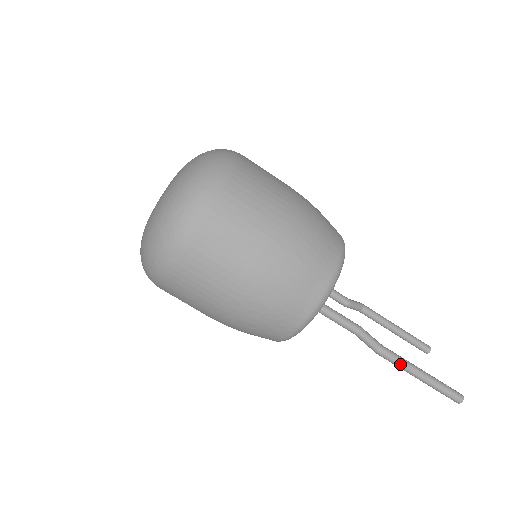
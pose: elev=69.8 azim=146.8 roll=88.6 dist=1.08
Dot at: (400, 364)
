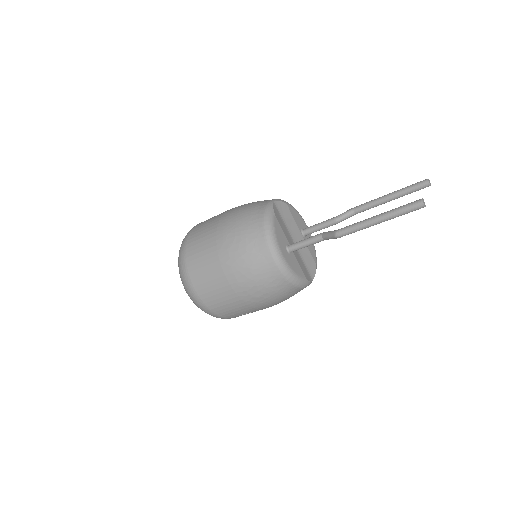
Dot at: (355, 229)
